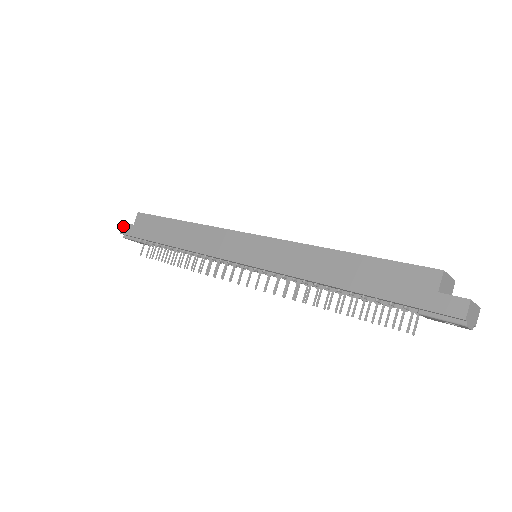
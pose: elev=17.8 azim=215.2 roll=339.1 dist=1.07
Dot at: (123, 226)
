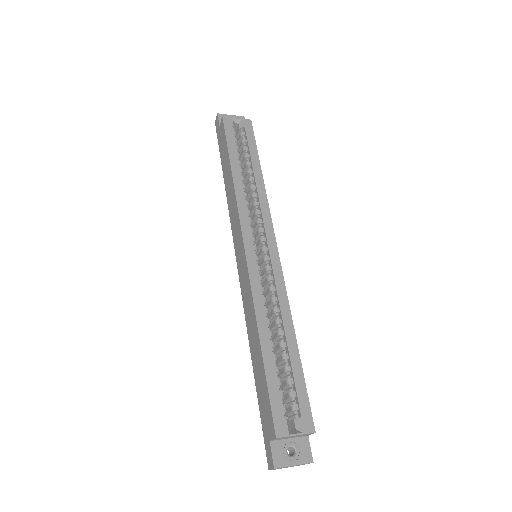
Dot at: (216, 117)
